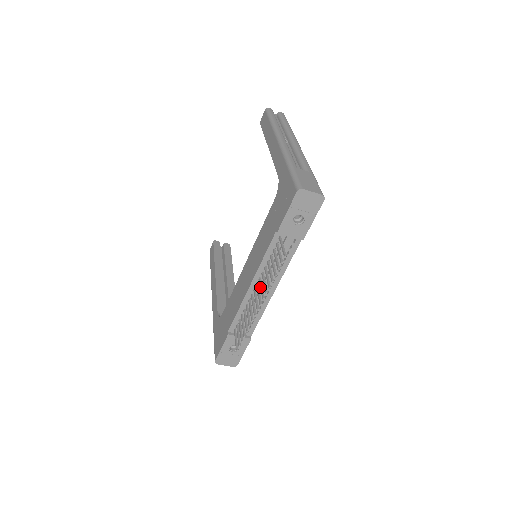
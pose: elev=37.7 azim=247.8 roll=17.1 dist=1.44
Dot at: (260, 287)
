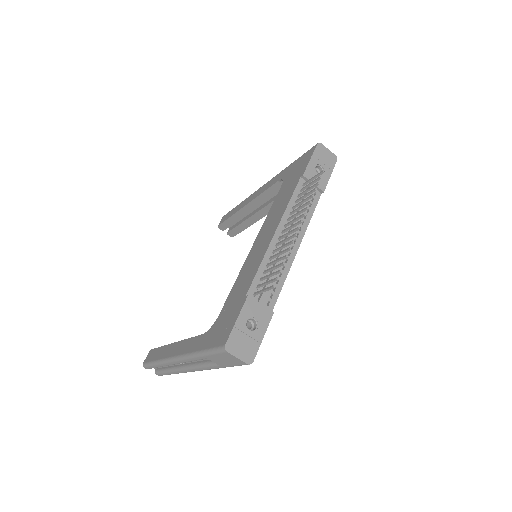
Dot at: (292, 220)
